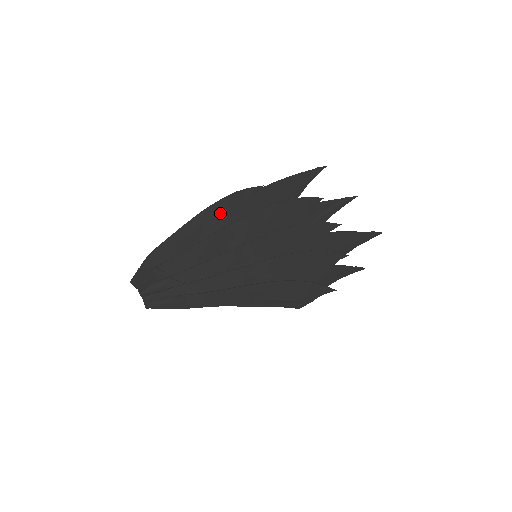
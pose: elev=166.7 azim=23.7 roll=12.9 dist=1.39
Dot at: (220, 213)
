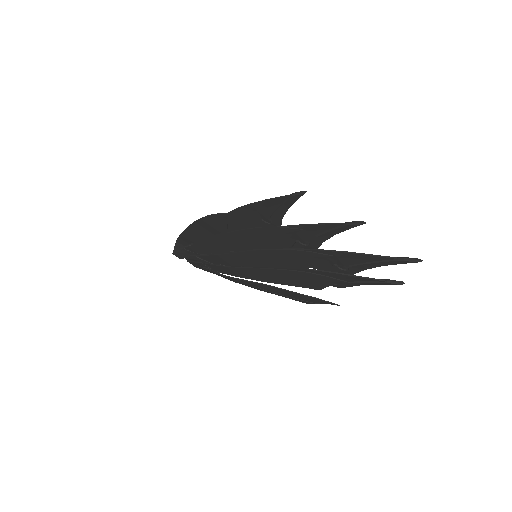
Dot at: (206, 227)
